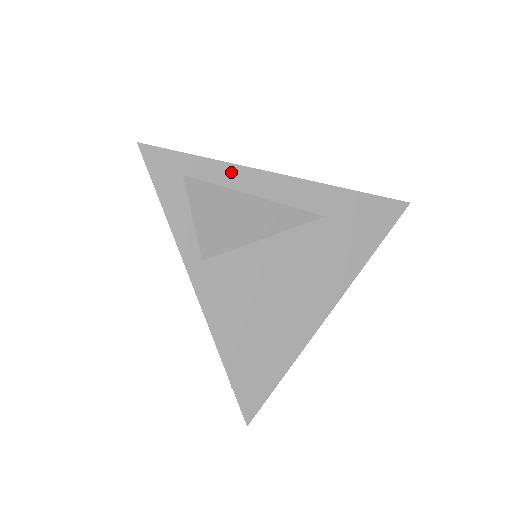
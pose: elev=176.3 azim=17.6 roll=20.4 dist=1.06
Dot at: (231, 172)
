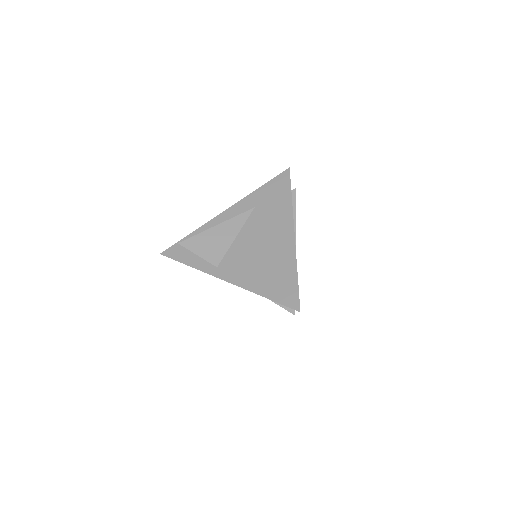
Dot at: (202, 230)
